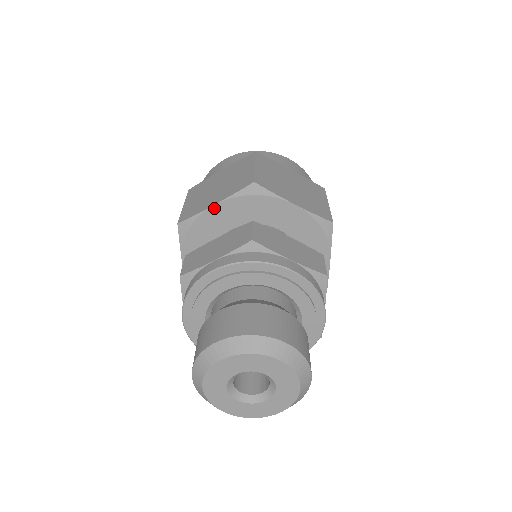
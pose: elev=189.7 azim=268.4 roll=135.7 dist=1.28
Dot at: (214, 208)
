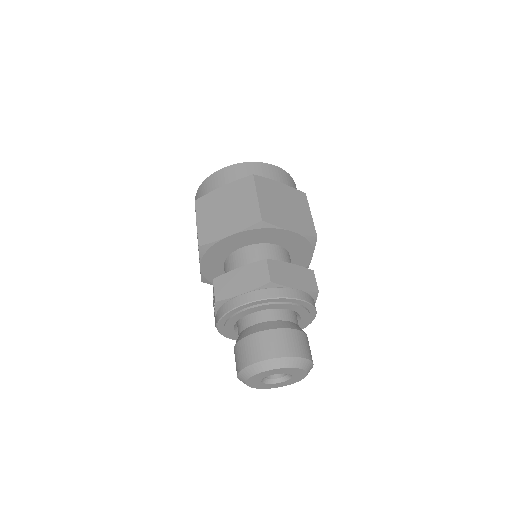
Dot at: (229, 237)
